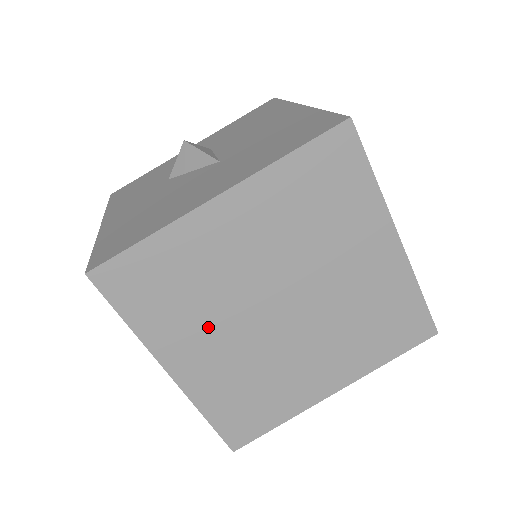
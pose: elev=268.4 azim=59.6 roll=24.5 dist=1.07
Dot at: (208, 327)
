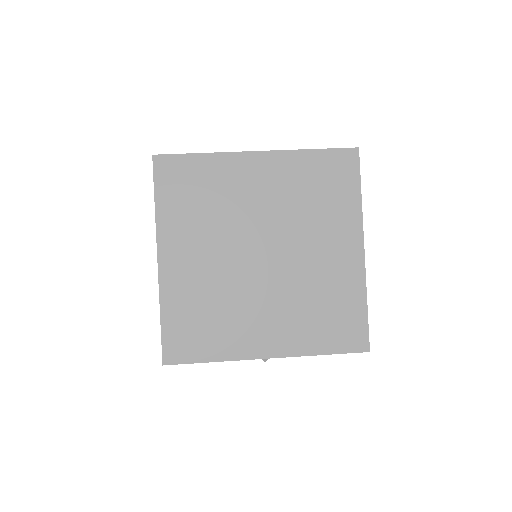
Dot at: (204, 238)
